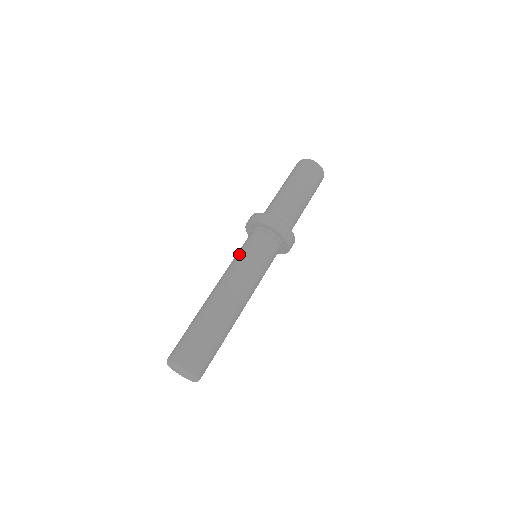
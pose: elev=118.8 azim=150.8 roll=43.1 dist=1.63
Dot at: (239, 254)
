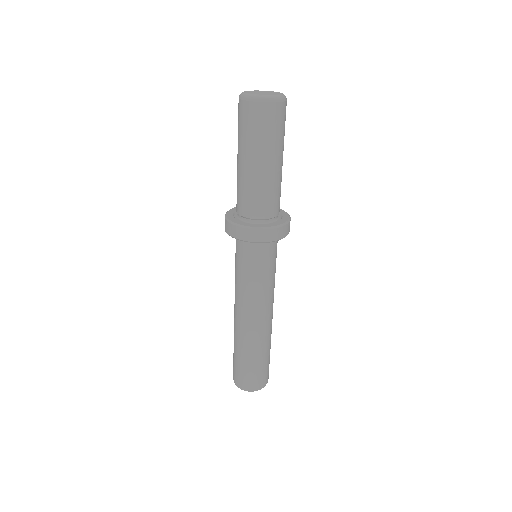
Dot at: (251, 279)
